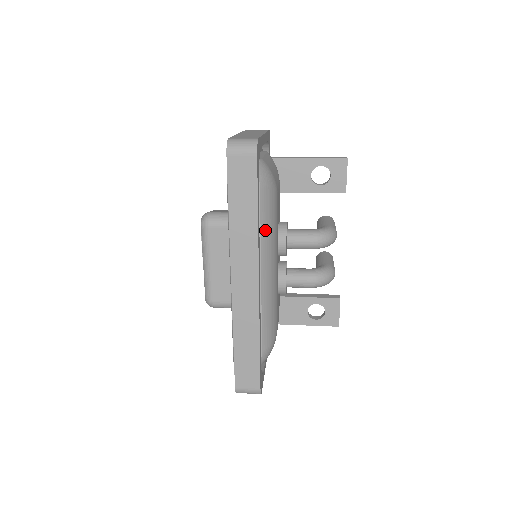
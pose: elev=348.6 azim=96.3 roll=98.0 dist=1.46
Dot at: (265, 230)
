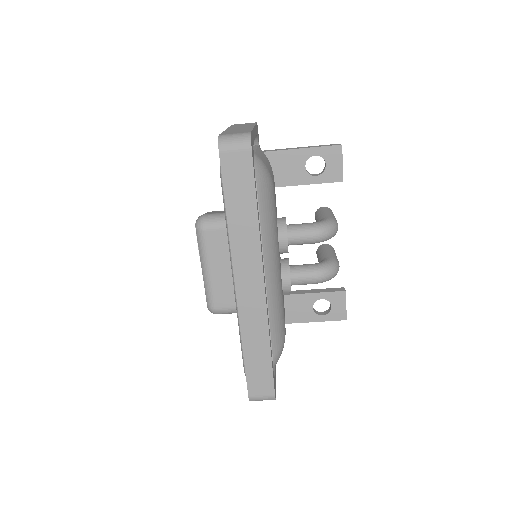
Dot at: (265, 228)
